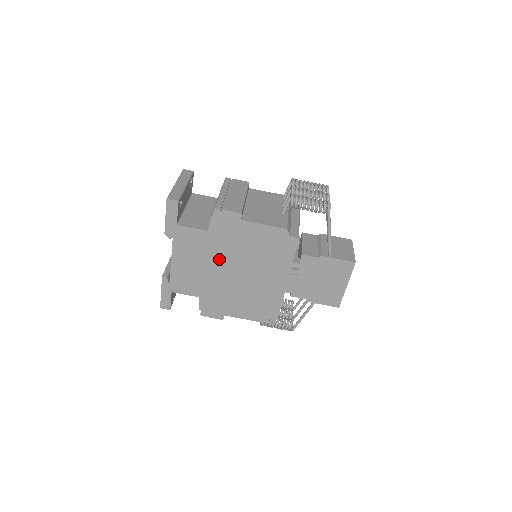
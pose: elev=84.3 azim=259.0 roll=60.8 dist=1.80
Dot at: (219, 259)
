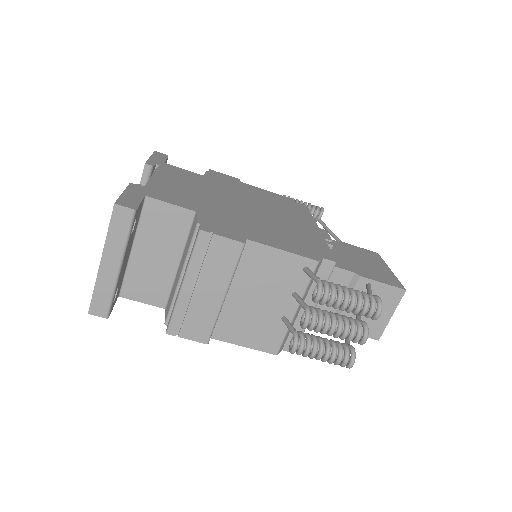
Dot at: occluded
